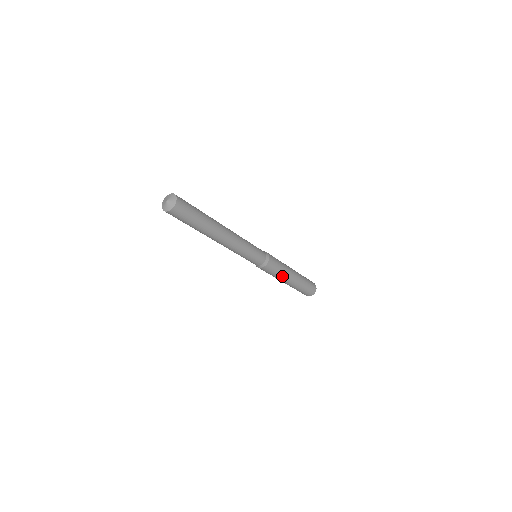
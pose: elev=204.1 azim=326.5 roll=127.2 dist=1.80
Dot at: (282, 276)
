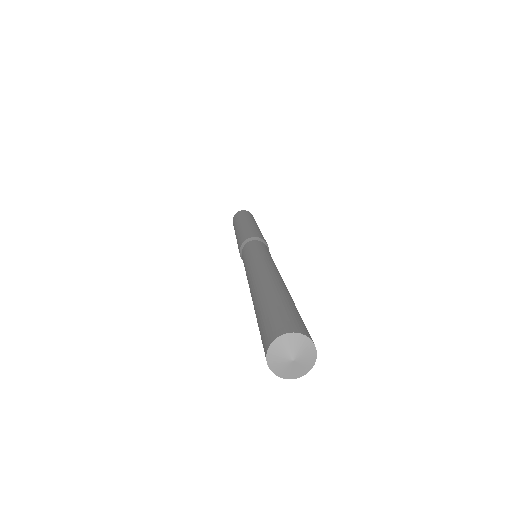
Dot at: occluded
